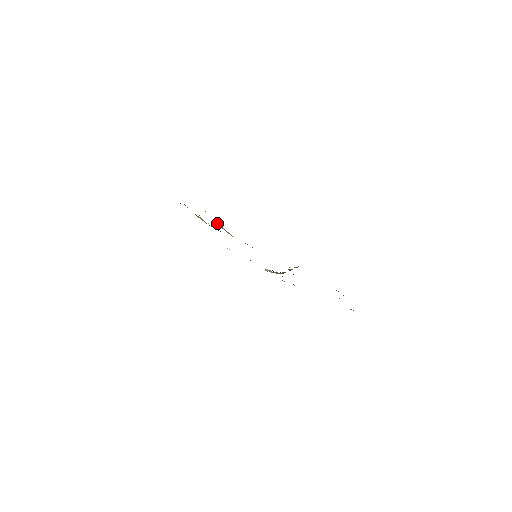
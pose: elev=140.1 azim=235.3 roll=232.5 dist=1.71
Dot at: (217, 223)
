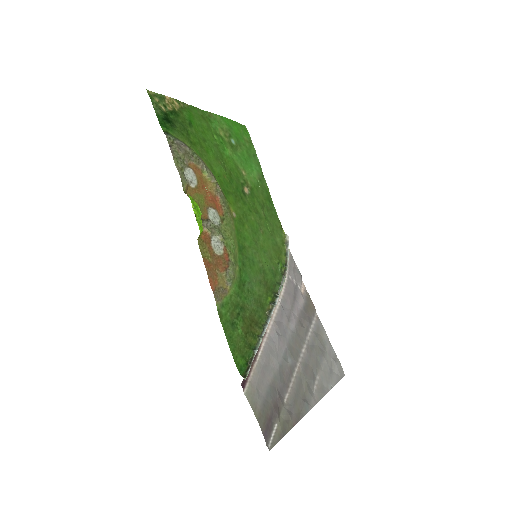
Dot at: (202, 227)
